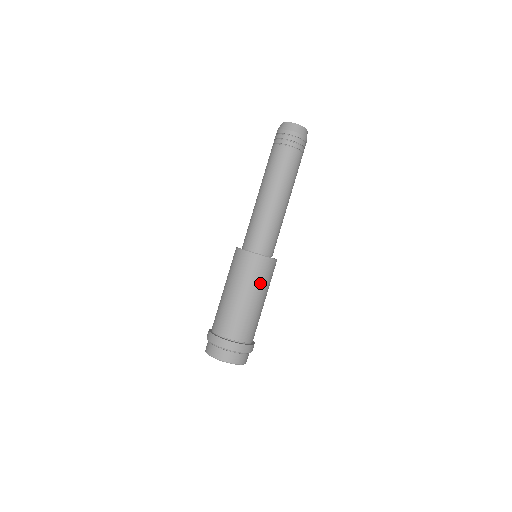
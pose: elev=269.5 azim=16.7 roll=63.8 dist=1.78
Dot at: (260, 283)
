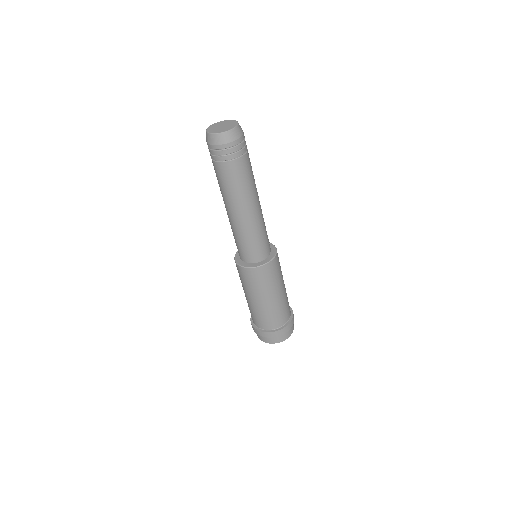
Dot at: (269, 285)
